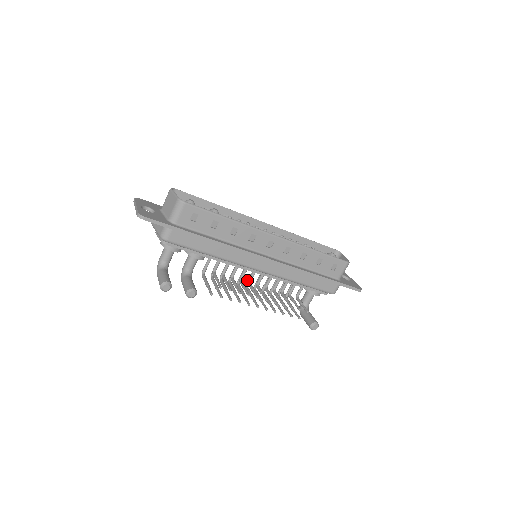
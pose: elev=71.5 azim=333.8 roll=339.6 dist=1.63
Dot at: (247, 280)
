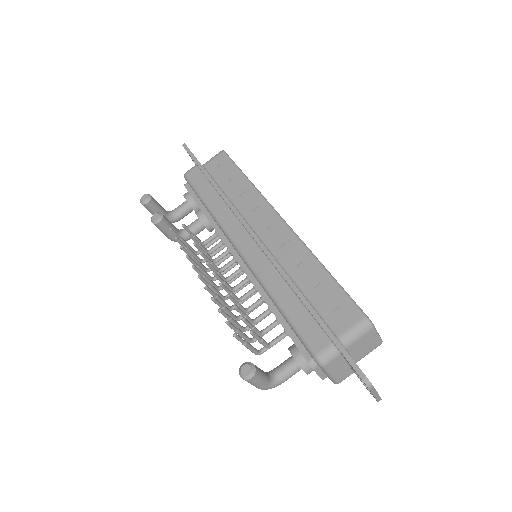
Dot at: occluded
